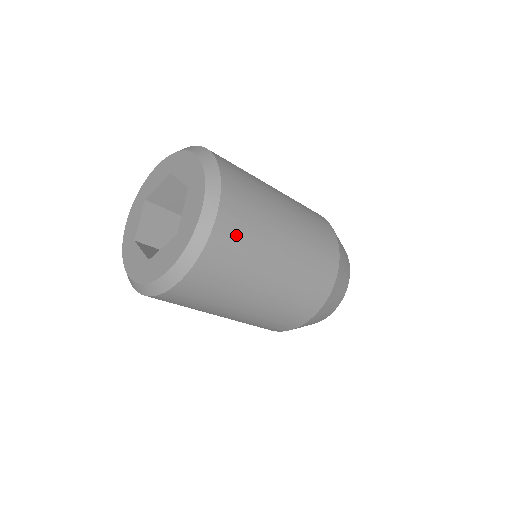
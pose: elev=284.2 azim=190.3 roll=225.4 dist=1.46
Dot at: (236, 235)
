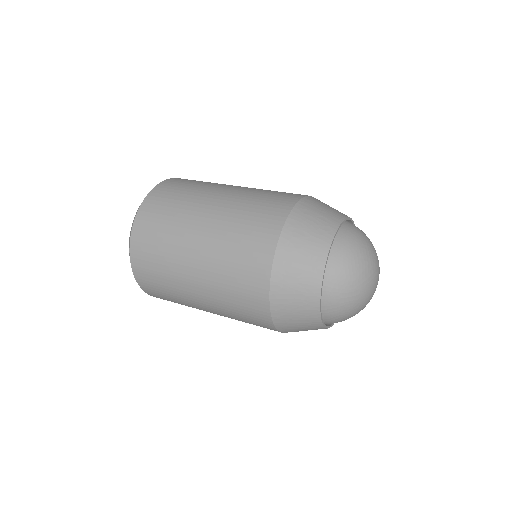
Dot at: (174, 188)
